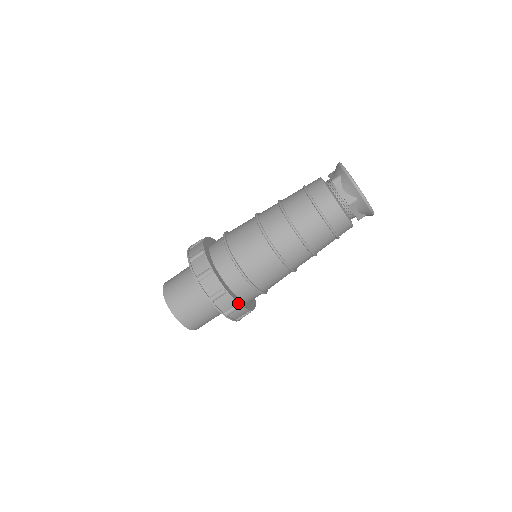
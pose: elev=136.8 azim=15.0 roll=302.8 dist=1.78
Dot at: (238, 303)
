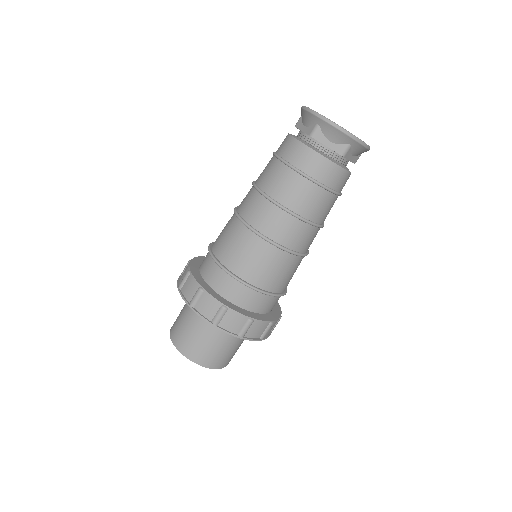
Dot at: (269, 321)
